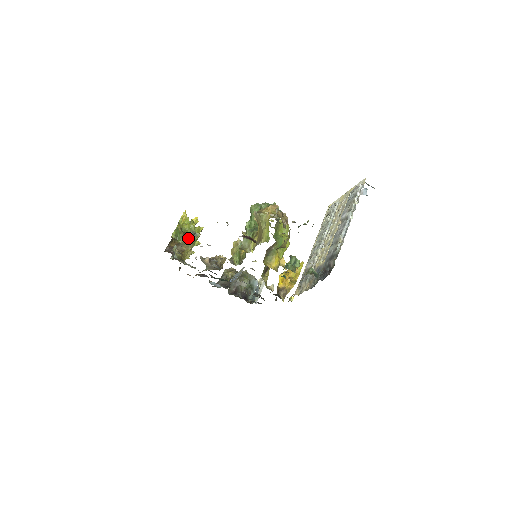
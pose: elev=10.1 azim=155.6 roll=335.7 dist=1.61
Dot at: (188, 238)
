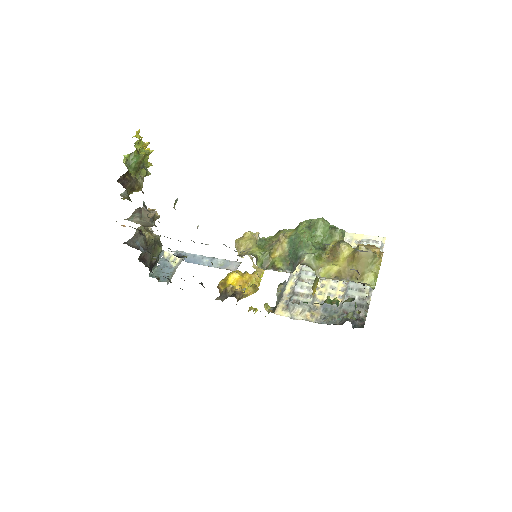
Dot at: (140, 173)
